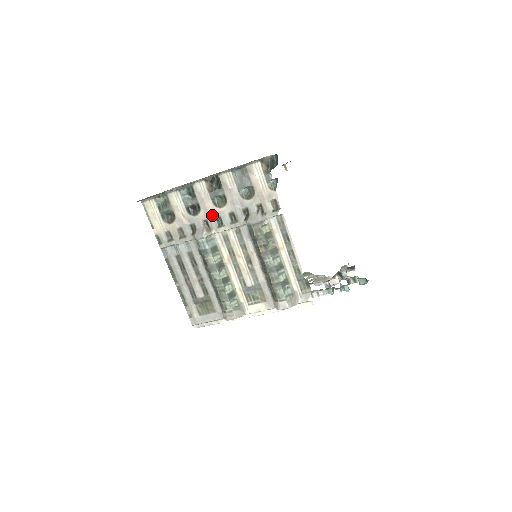
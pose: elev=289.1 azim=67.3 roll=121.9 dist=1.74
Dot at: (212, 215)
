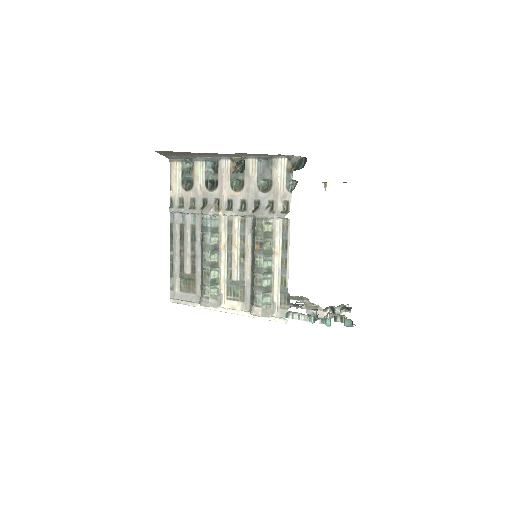
Dot at: (226, 196)
